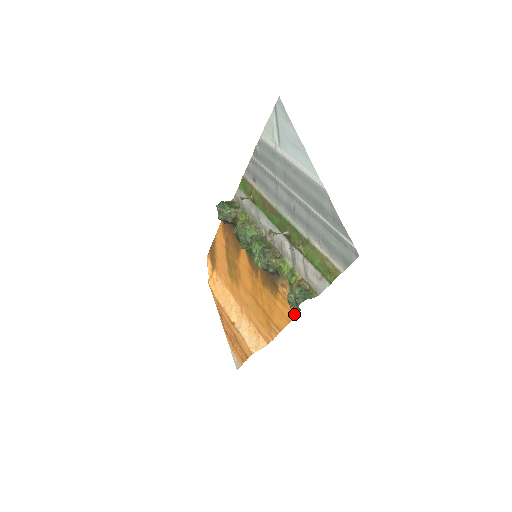
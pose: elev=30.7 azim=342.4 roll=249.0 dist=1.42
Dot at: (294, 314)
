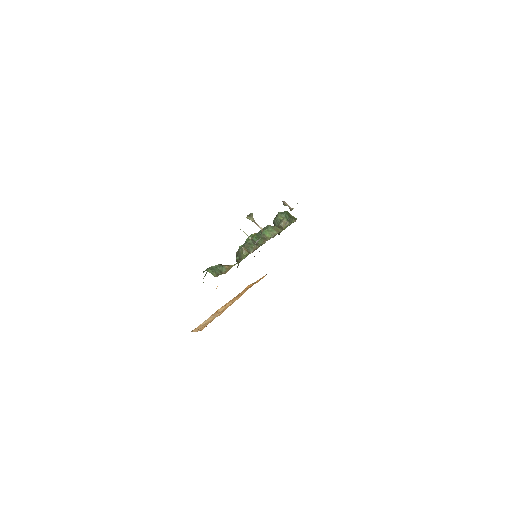
Dot at: occluded
